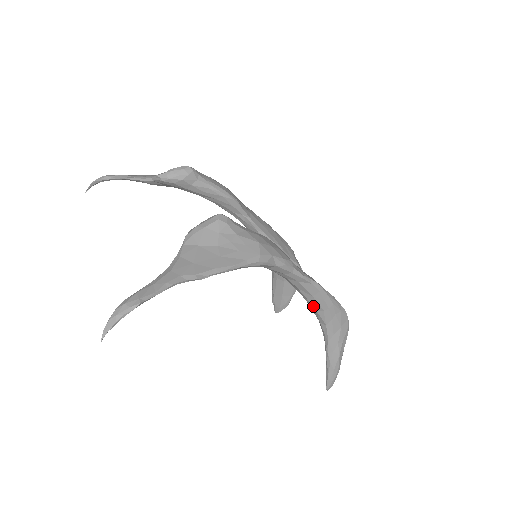
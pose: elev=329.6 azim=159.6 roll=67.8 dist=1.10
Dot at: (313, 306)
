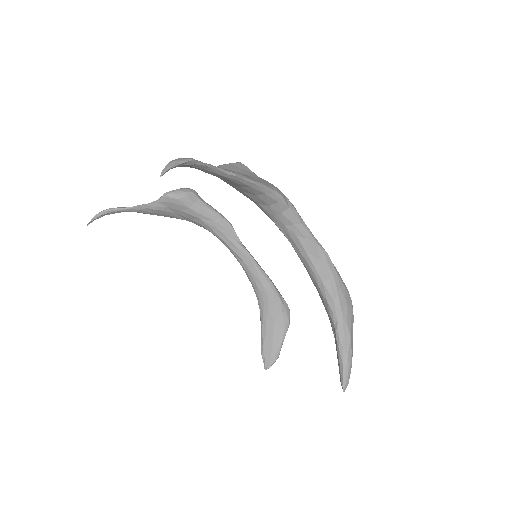
Dot at: (319, 276)
